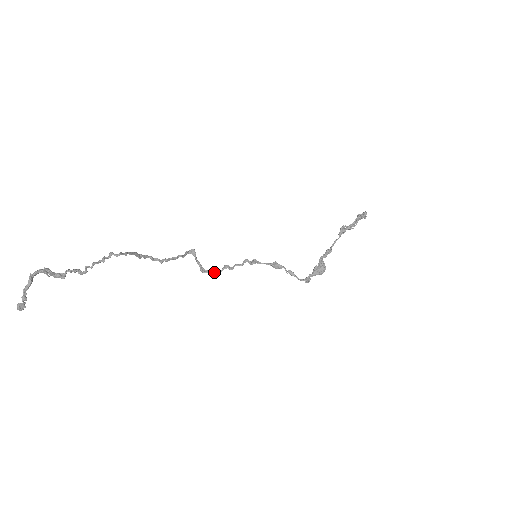
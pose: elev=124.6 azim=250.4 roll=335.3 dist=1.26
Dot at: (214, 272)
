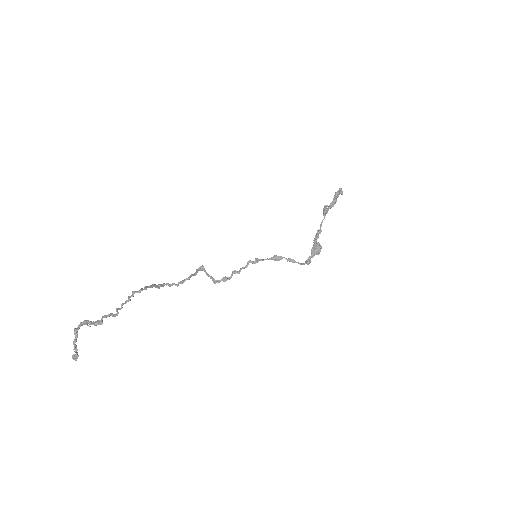
Dot at: (225, 280)
